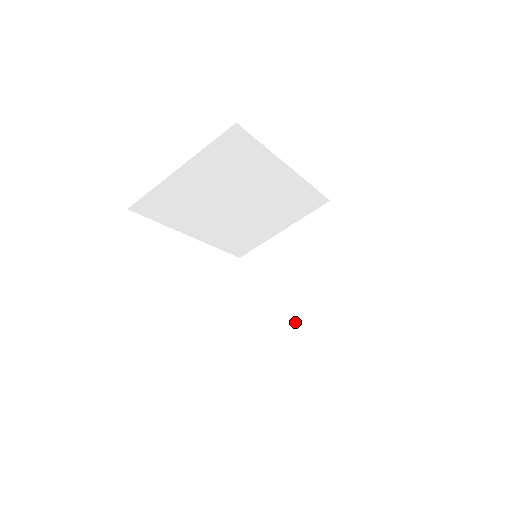
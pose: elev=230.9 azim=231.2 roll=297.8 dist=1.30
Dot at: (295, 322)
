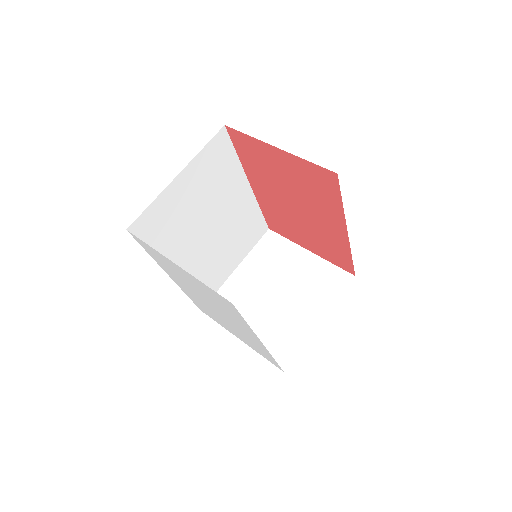
Dot at: (293, 331)
